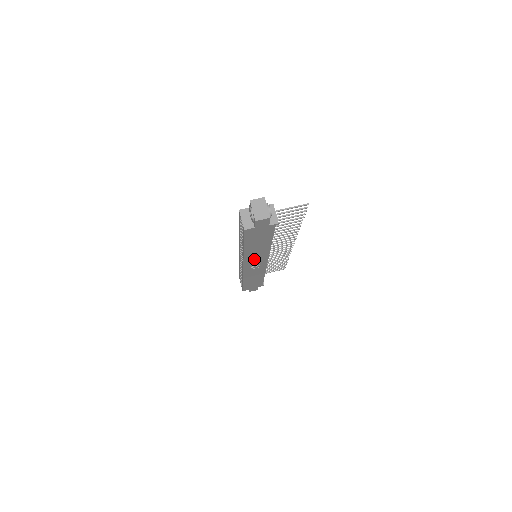
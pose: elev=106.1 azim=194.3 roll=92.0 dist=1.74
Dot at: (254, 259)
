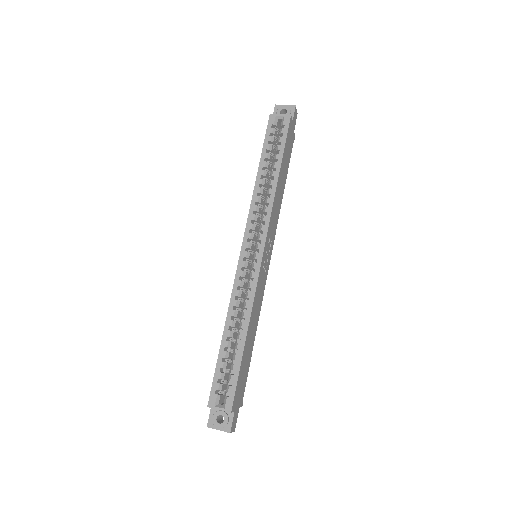
Dot at: (271, 228)
